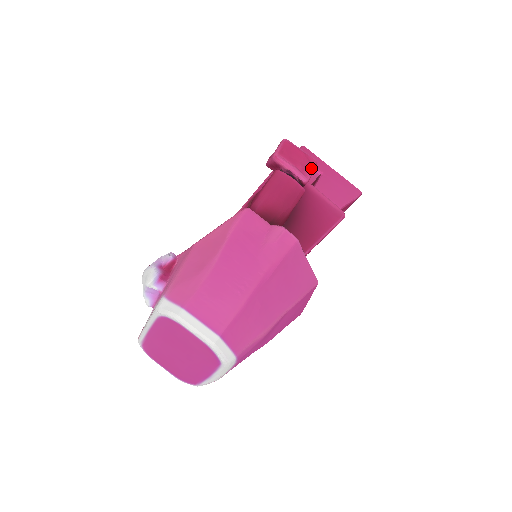
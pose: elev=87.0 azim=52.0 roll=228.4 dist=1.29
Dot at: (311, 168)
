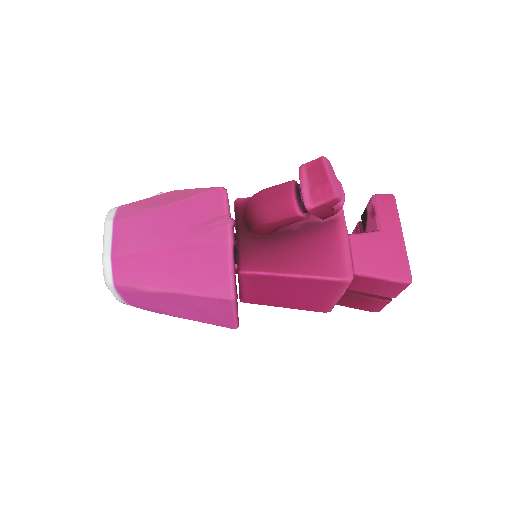
Dot at: (324, 198)
